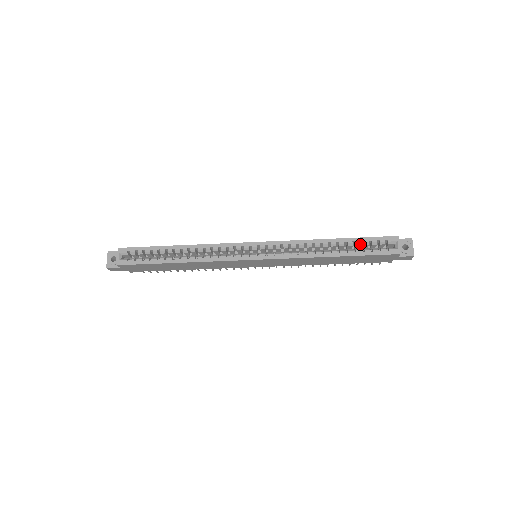
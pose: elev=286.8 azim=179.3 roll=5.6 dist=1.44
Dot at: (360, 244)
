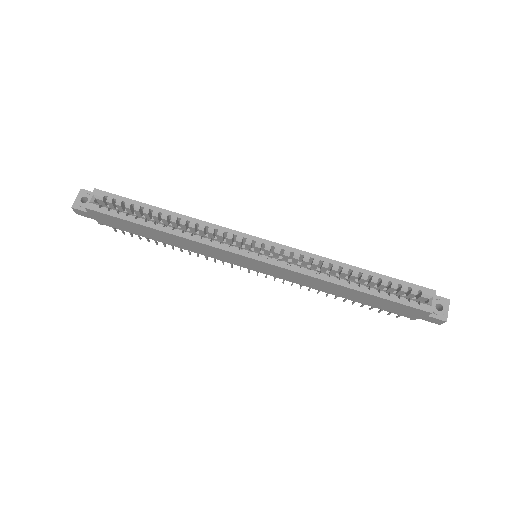
Dot at: (387, 284)
